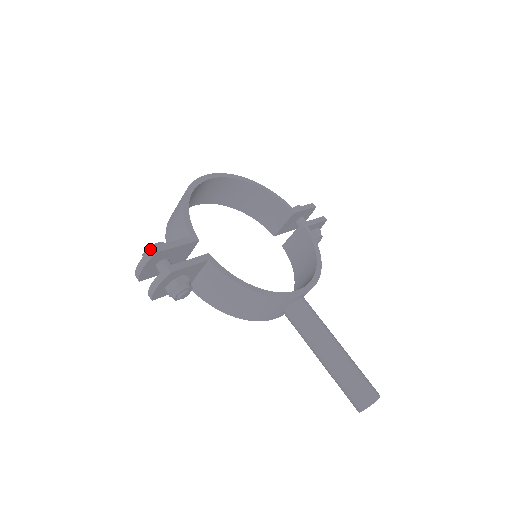
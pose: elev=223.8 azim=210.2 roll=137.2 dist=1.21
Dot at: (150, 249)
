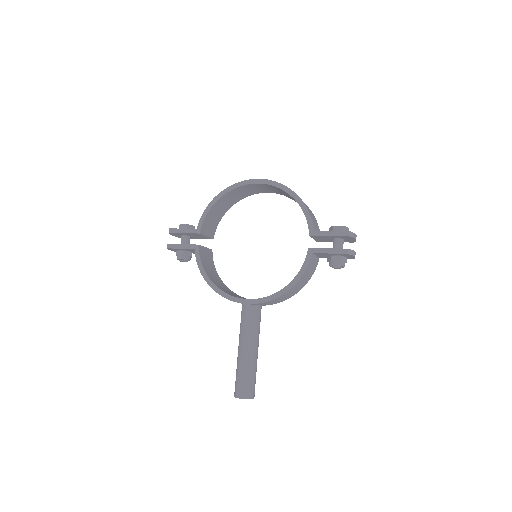
Dot at: (169, 229)
